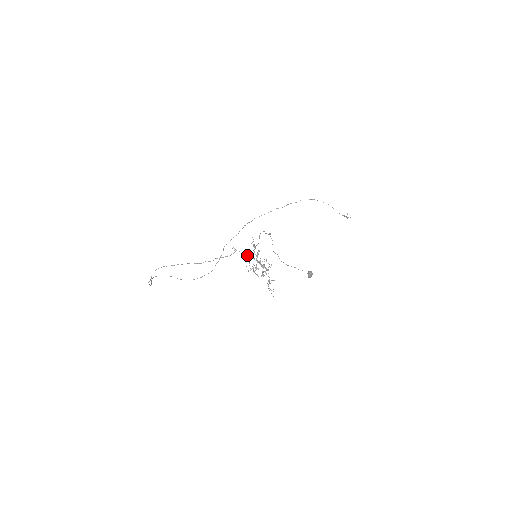
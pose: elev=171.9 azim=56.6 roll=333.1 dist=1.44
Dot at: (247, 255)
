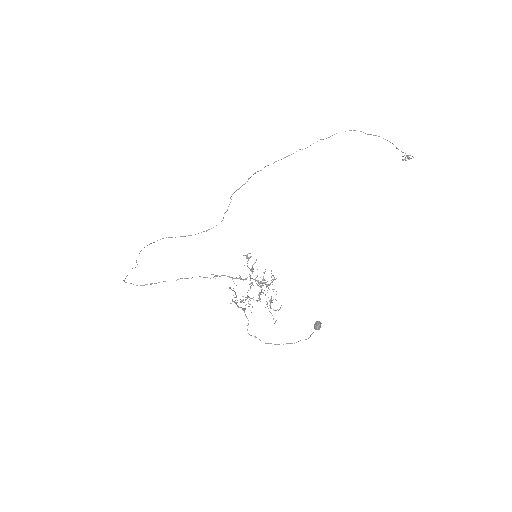
Dot at: occluded
